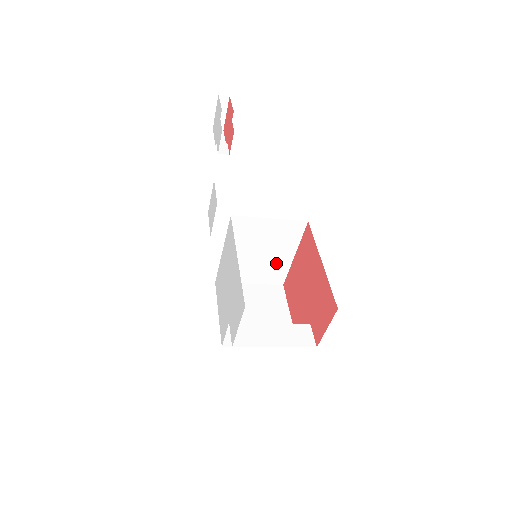
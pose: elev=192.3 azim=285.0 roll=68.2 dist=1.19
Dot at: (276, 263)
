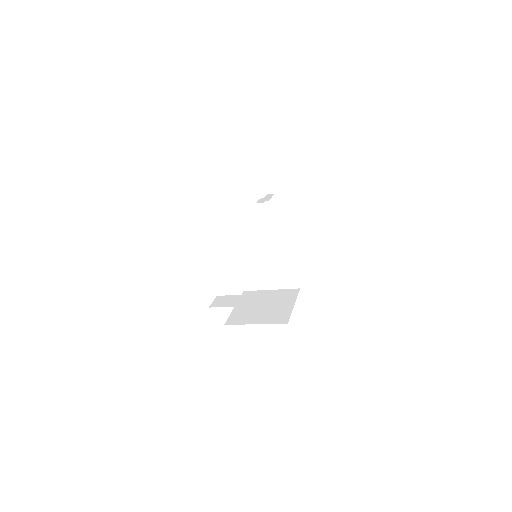
Dot at: (283, 265)
